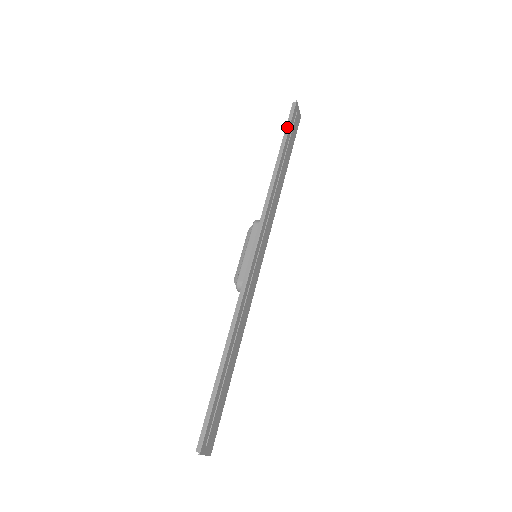
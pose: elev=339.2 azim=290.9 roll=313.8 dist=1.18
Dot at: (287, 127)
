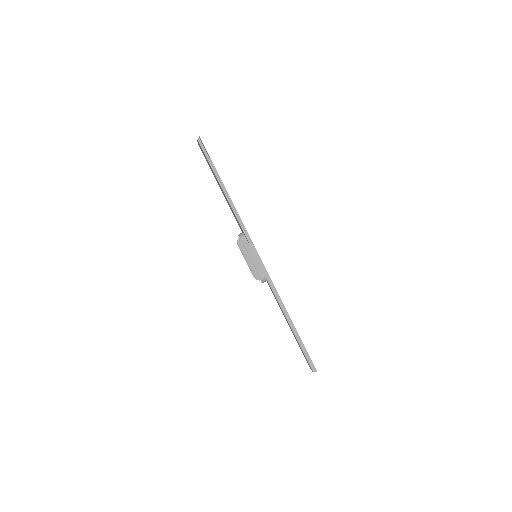
Dot at: (209, 161)
